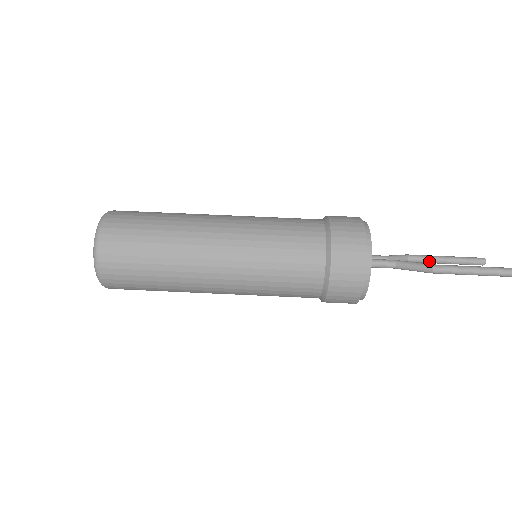
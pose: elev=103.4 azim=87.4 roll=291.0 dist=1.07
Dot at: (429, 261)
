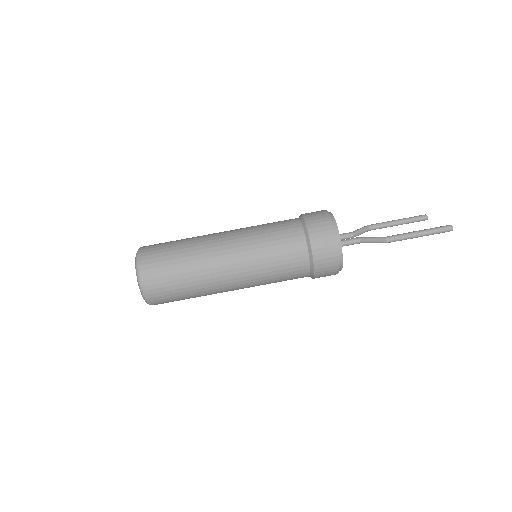
Dot at: (385, 227)
